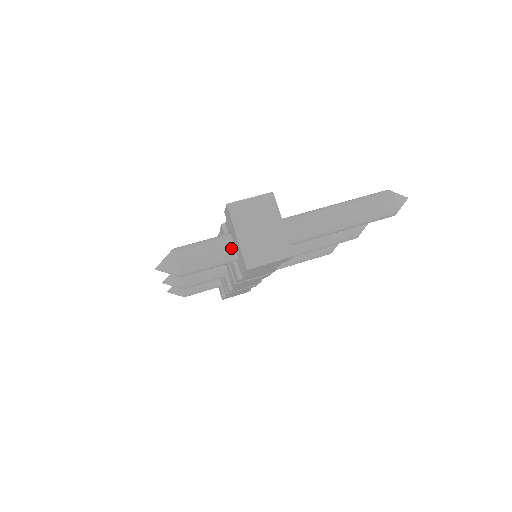
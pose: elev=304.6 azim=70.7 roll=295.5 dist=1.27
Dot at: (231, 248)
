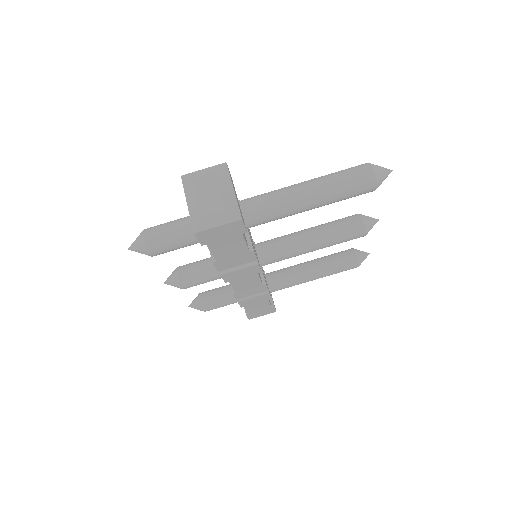
Dot at: occluded
